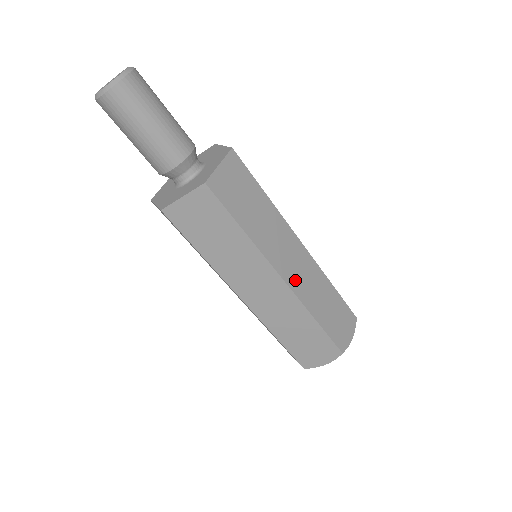
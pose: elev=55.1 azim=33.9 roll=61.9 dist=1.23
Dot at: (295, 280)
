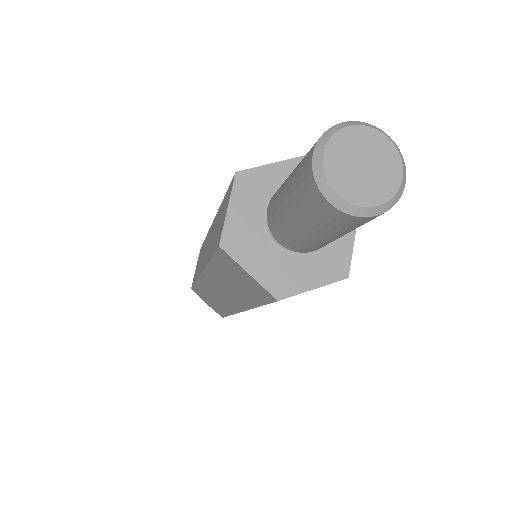
Dot at: occluded
